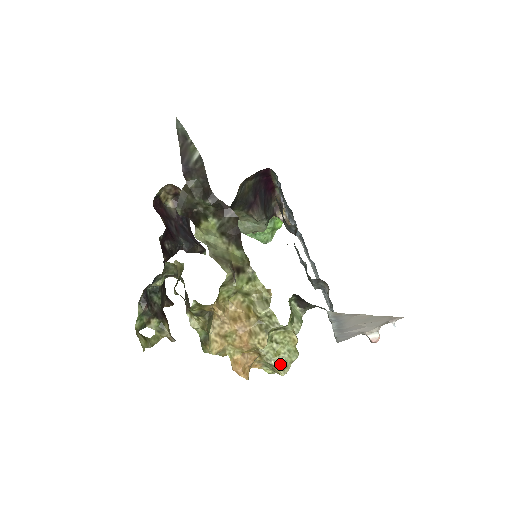
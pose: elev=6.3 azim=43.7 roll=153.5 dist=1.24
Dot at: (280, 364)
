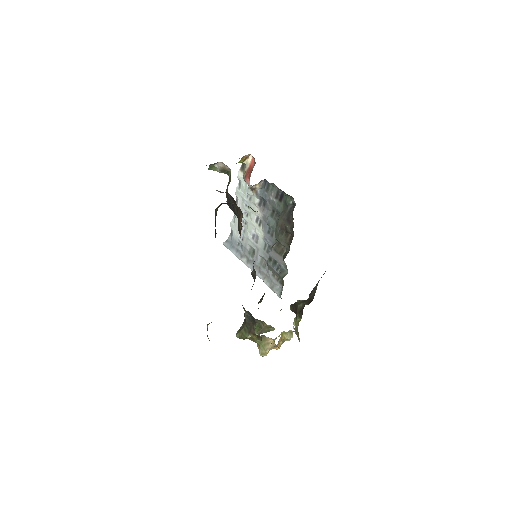
Dot at: occluded
